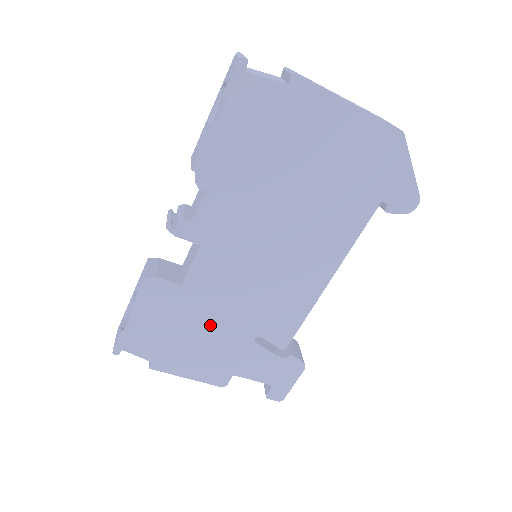
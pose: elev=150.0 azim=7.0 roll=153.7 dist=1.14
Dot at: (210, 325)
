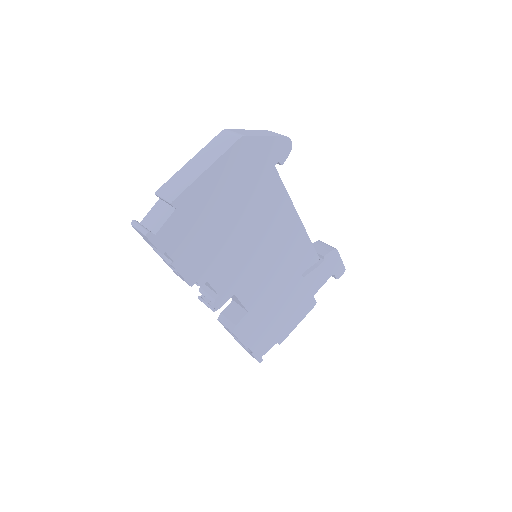
Dot at: (279, 302)
